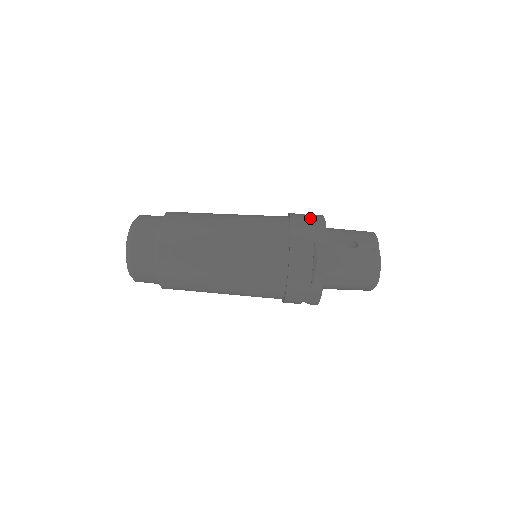
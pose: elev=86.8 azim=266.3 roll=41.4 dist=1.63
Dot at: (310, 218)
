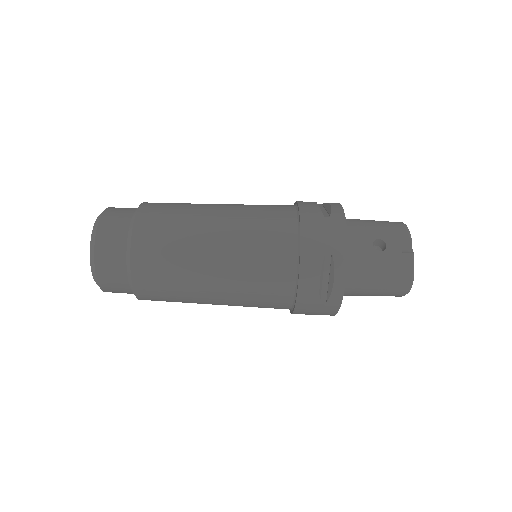
Dot at: (324, 206)
